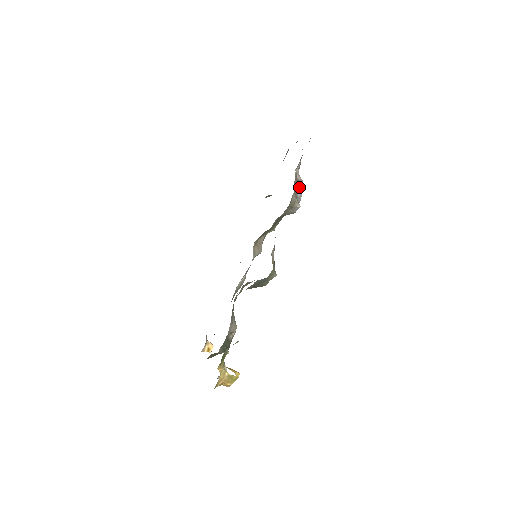
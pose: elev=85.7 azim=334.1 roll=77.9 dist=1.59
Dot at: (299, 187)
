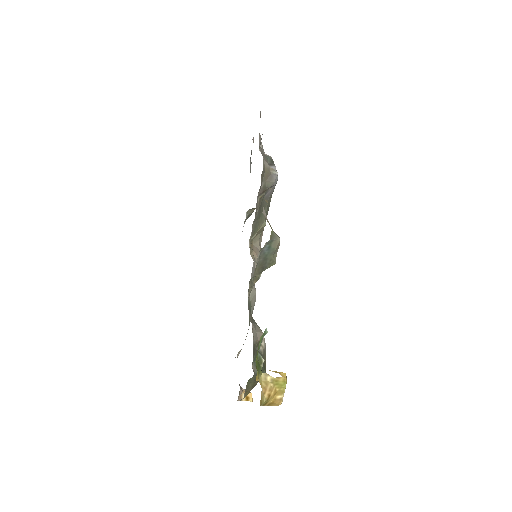
Dot at: (269, 162)
